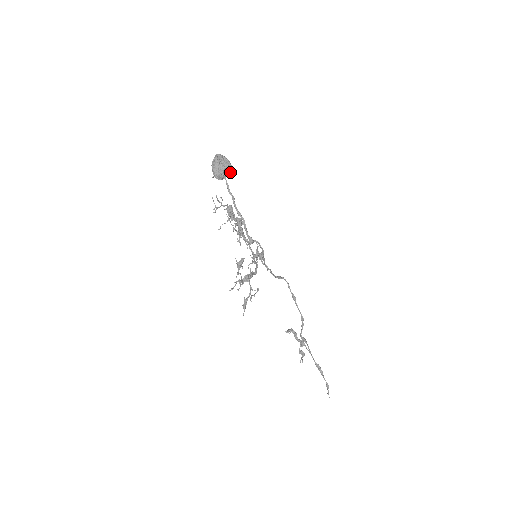
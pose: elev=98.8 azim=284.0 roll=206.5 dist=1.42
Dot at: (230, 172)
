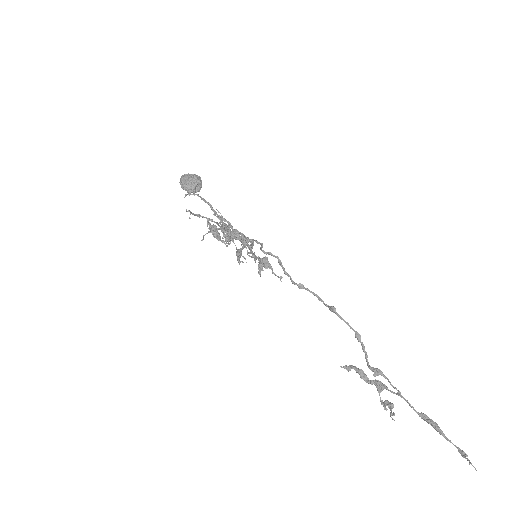
Dot at: (200, 181)
